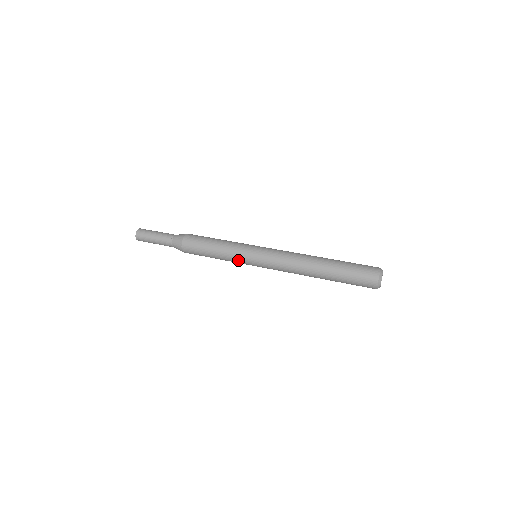
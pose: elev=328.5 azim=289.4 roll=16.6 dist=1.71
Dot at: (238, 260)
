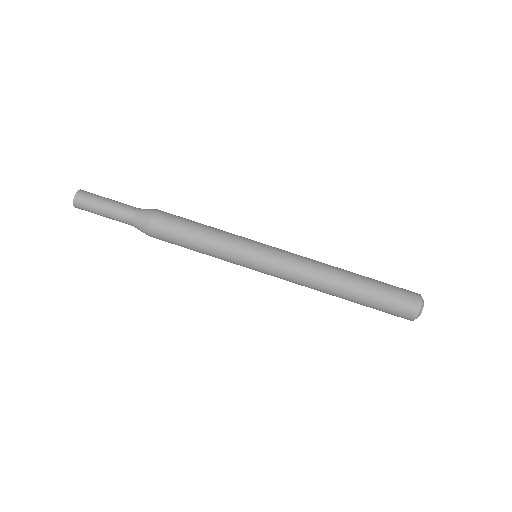
Dot at: (231, 262)
